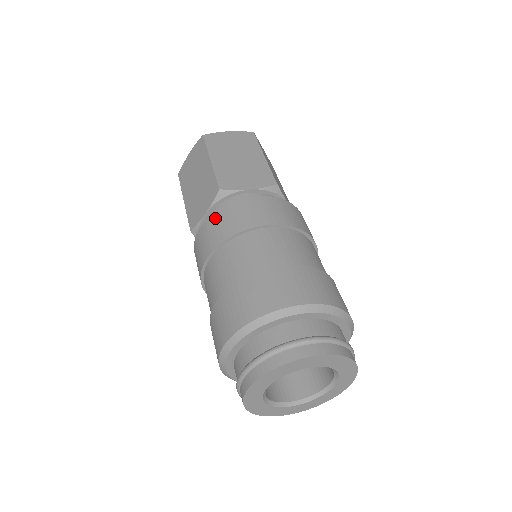
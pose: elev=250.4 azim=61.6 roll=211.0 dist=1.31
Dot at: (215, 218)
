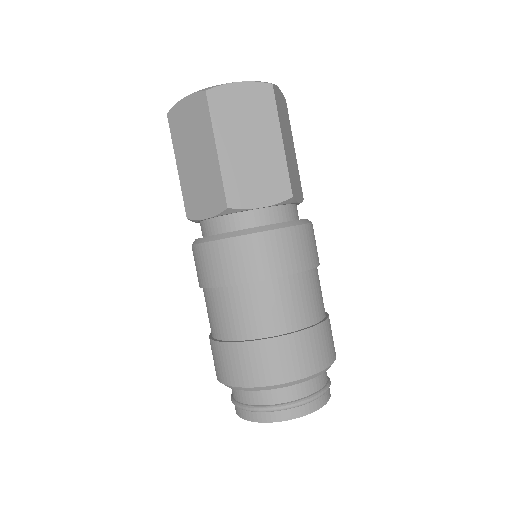
Dot at: (221, 249)
